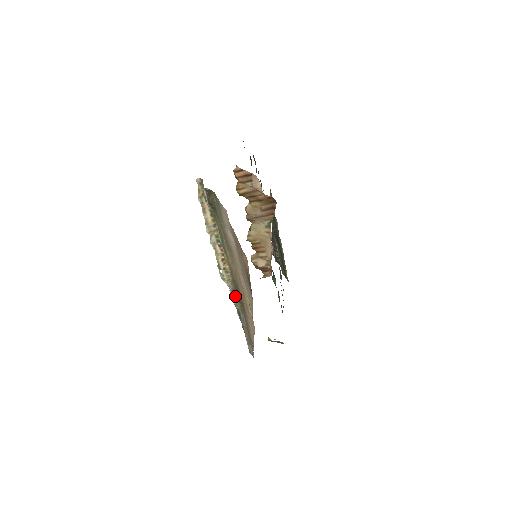
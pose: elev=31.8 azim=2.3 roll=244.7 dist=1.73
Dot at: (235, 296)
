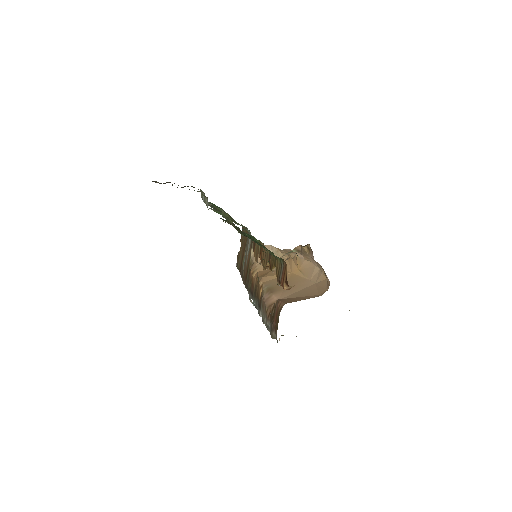
Dot at: occluded
